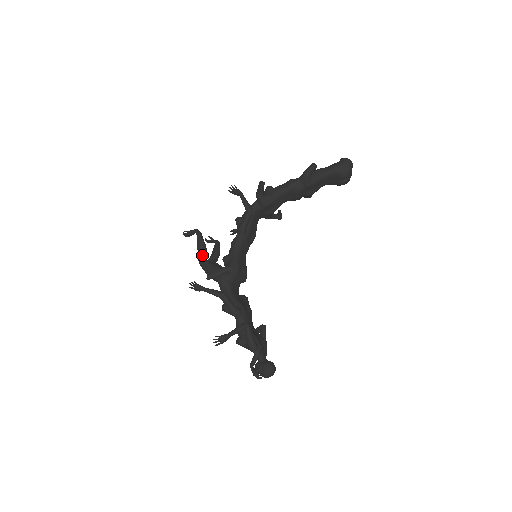
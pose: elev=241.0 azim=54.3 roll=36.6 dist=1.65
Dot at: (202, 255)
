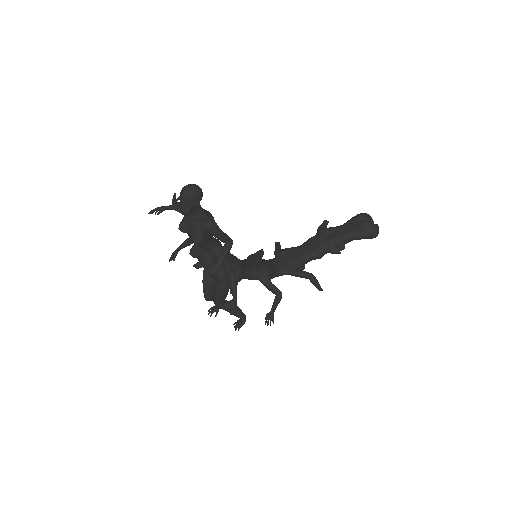
Dot at: occluded
